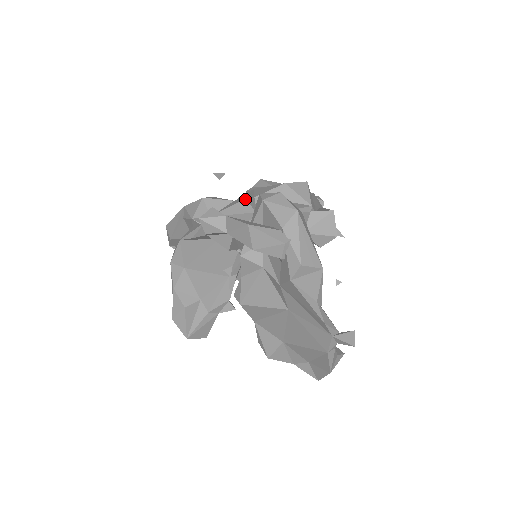
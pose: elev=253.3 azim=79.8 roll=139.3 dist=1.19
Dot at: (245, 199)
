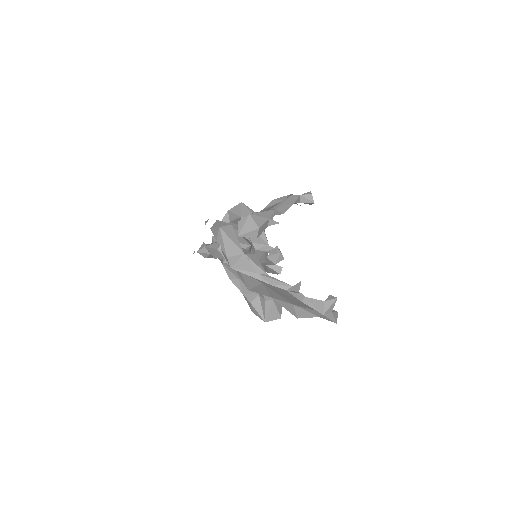
Dot at: occluded
